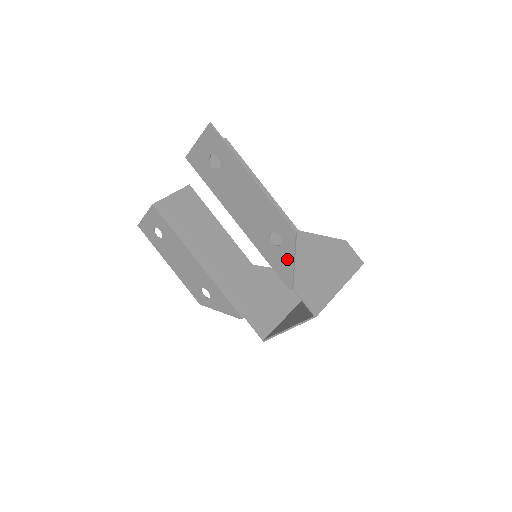
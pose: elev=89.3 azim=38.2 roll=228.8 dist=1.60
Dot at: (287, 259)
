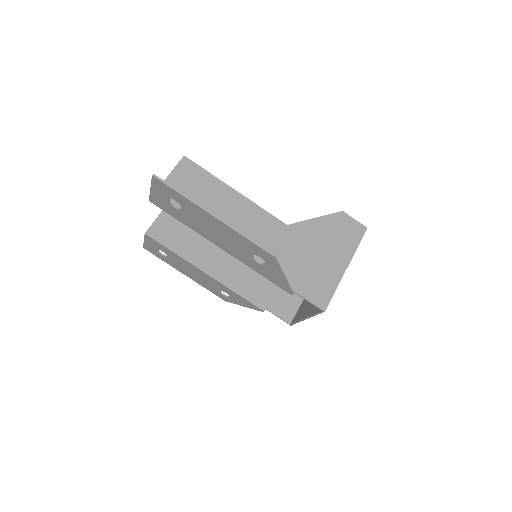
Dot at: (277, 274)
